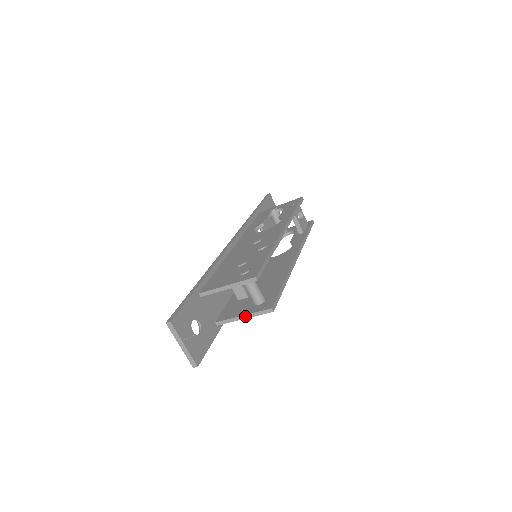
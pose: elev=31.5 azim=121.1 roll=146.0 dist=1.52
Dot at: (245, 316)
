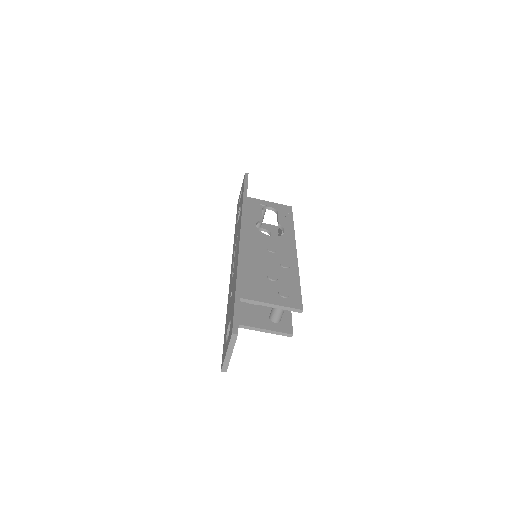
Dot at: (265, 330)
